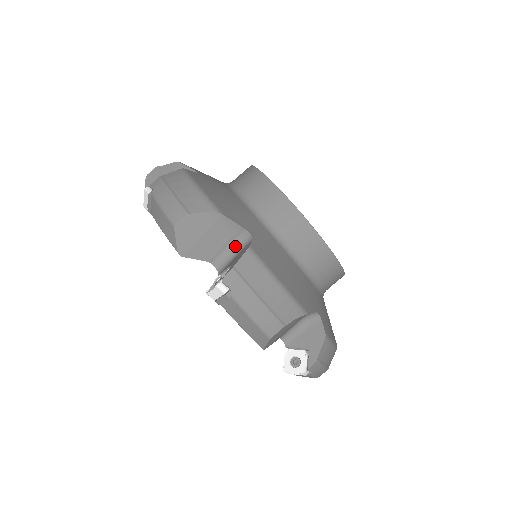
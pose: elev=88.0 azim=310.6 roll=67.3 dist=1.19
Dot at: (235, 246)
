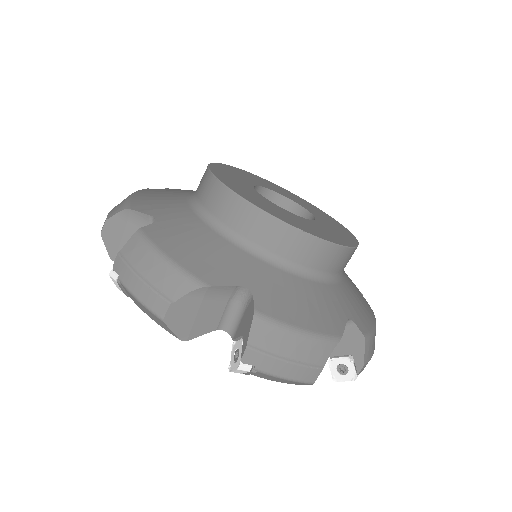
Dot at: occluded
